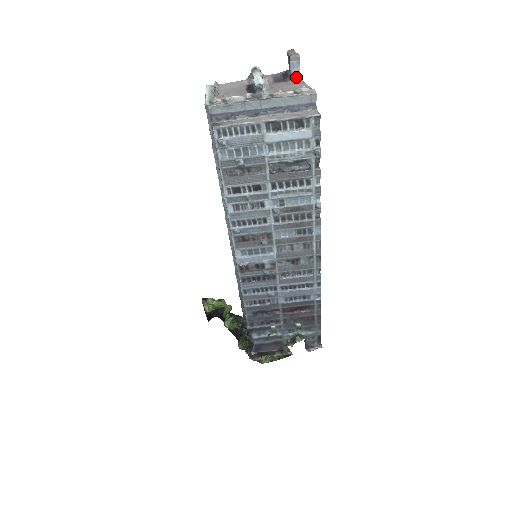
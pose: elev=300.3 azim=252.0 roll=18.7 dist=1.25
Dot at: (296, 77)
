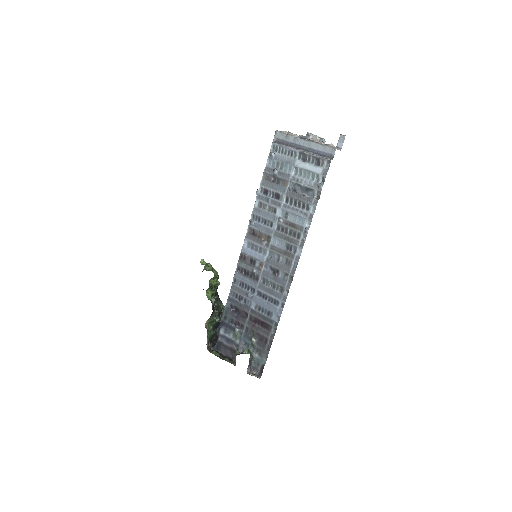
Dot at: (339, 148)
